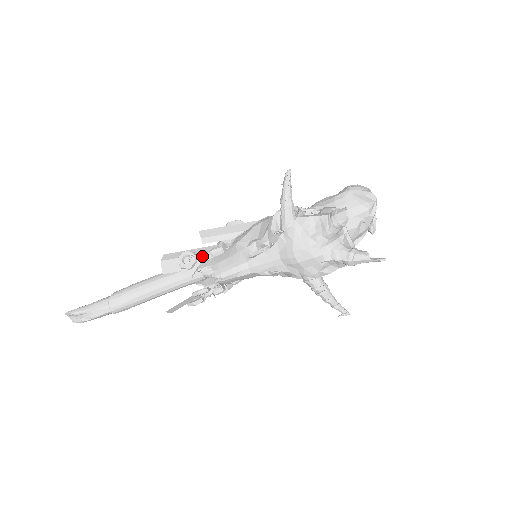
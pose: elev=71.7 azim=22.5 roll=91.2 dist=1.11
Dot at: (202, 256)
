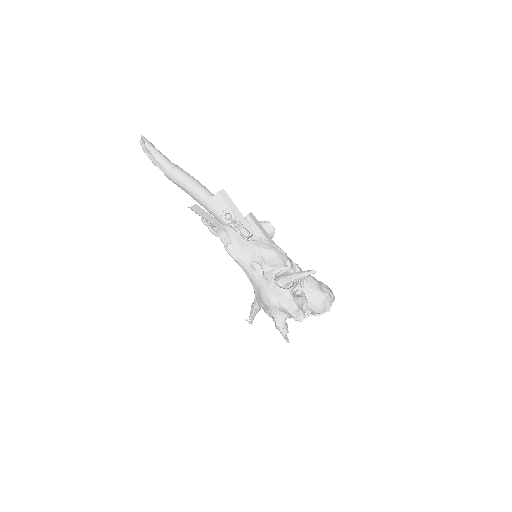
Dot at: (236, 225)
